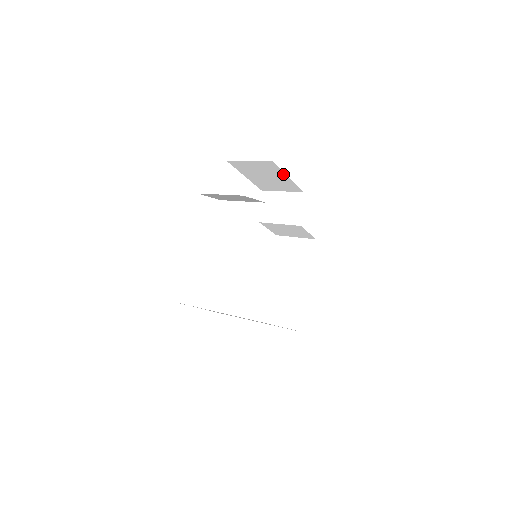
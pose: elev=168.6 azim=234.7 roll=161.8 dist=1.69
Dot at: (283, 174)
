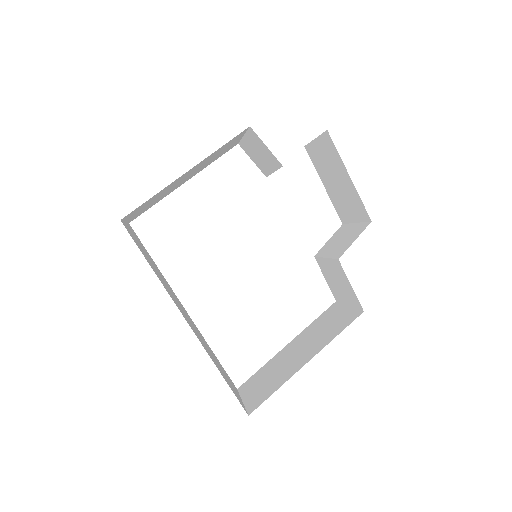
Dot at: (344, 168)
